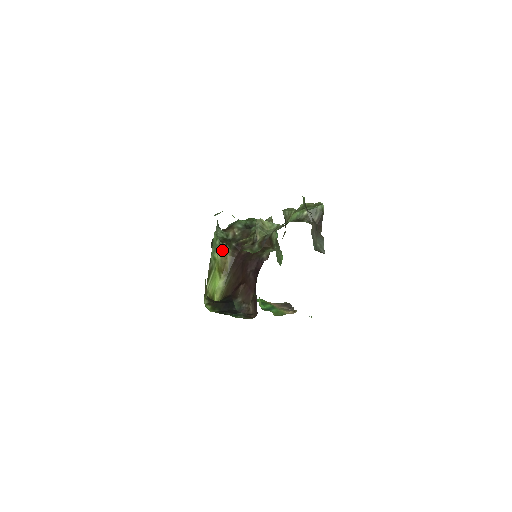
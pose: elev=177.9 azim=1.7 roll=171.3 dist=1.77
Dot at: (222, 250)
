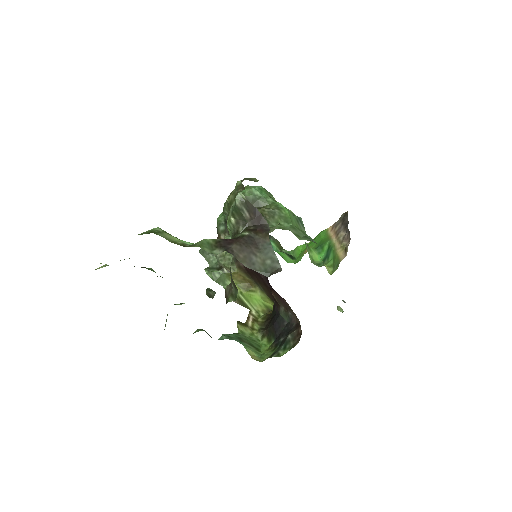
Dot at: (228, 274)
